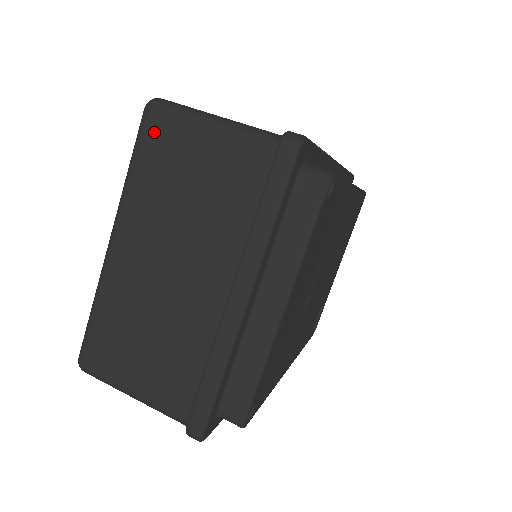
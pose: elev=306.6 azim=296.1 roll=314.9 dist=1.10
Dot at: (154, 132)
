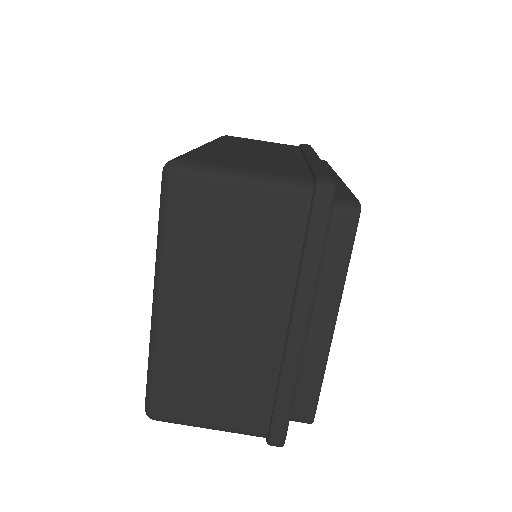
Dot at: (182, 197)
